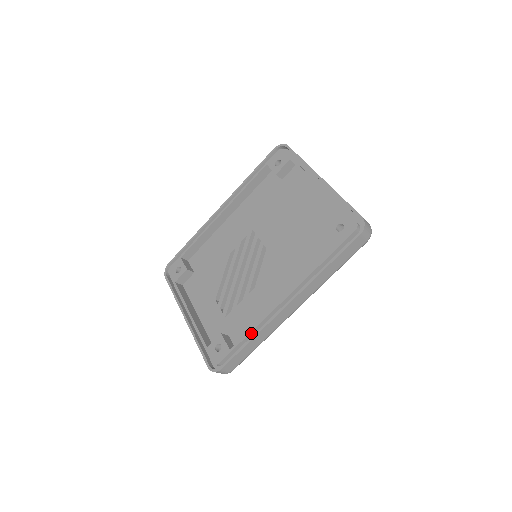
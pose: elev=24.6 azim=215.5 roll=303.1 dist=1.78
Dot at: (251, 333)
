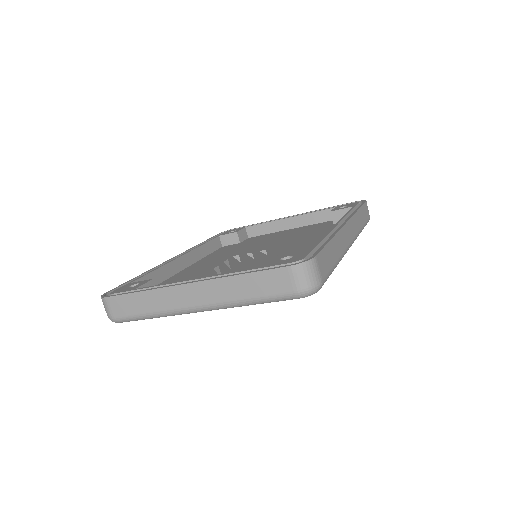
Dot at: (324, 241)
